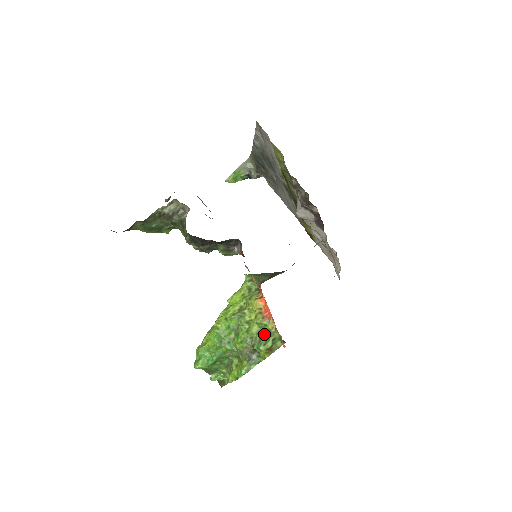
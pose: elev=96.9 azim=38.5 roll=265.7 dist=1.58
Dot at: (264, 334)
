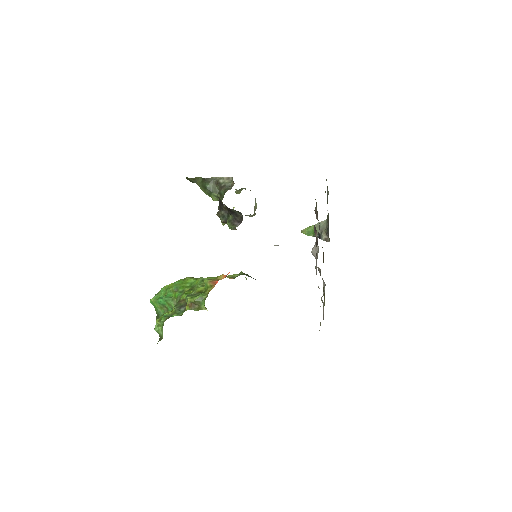
Dot at: (201, 293)
